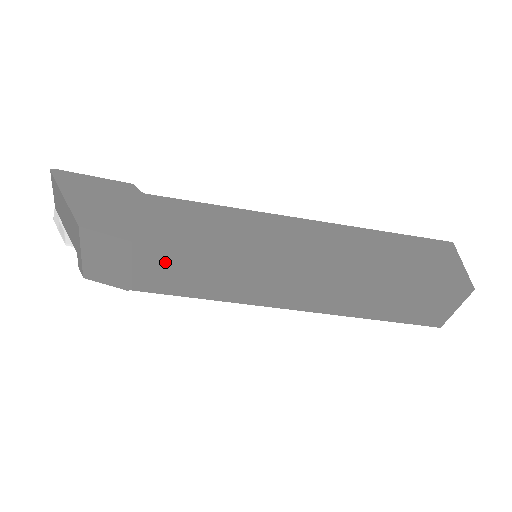
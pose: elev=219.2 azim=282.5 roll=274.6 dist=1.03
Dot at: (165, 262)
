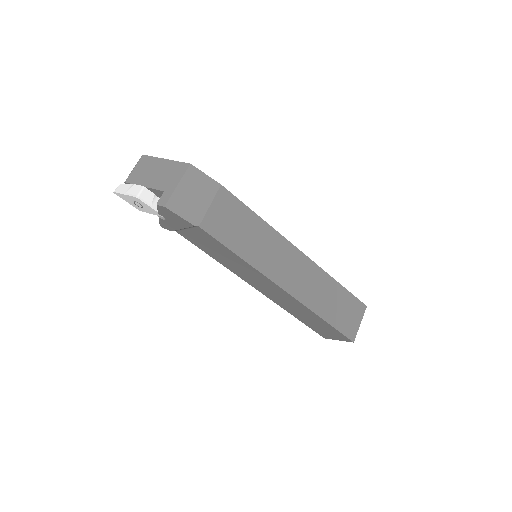
Dot at: (231, 210)
